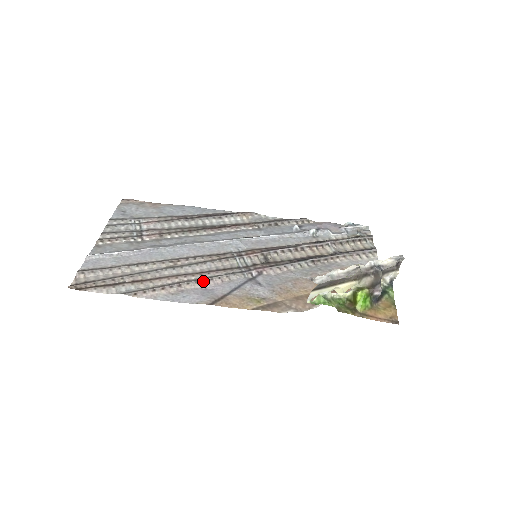
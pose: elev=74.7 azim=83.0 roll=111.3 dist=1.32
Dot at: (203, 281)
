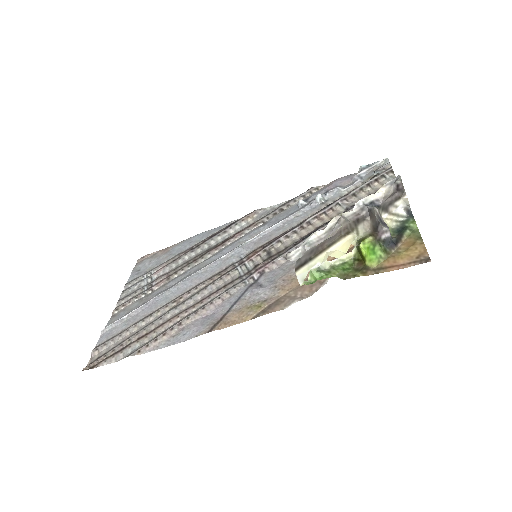
Dot at: (203, 309)
